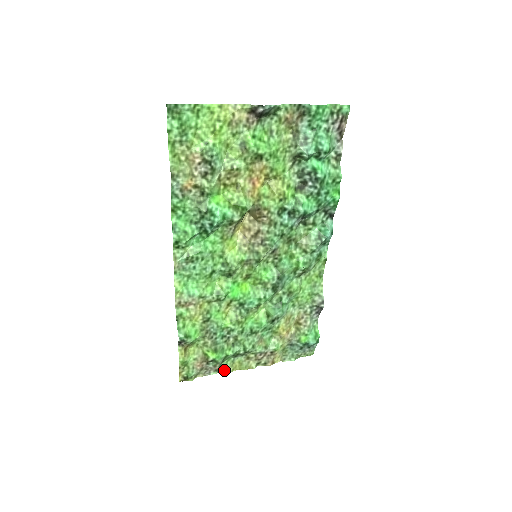
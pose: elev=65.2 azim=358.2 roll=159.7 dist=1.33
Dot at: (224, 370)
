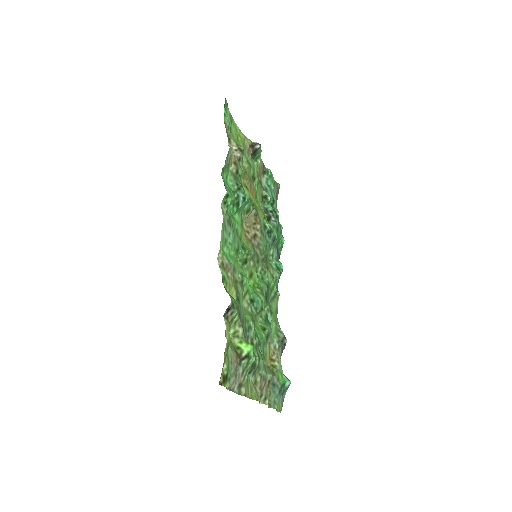
Dot at: (243, 390)
